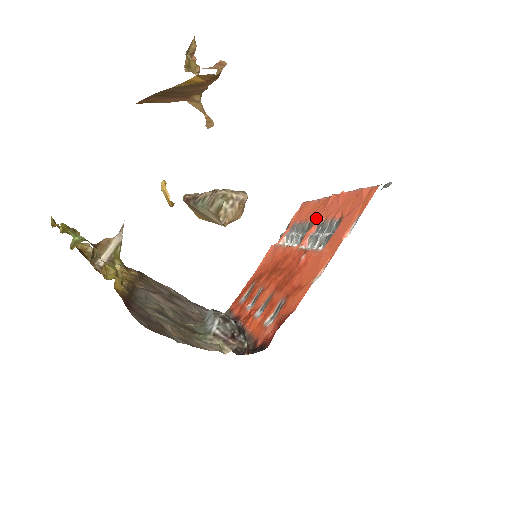
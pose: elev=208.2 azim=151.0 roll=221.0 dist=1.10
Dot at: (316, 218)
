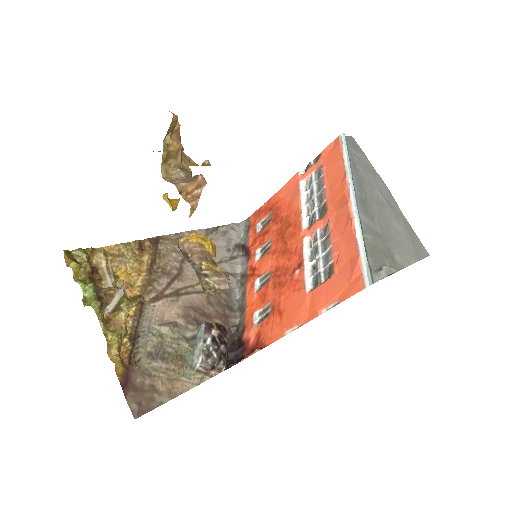
Dot at: (329, 211)
